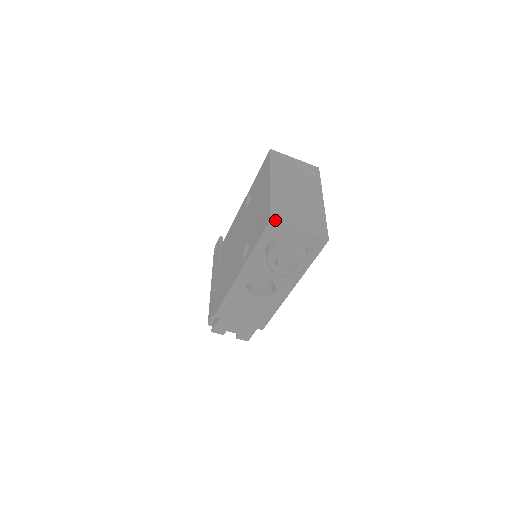
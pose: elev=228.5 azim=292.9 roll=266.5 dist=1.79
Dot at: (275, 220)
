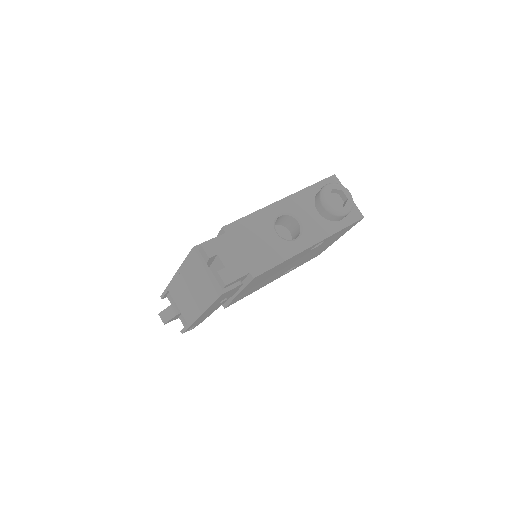
Dot at: (336, 178)
